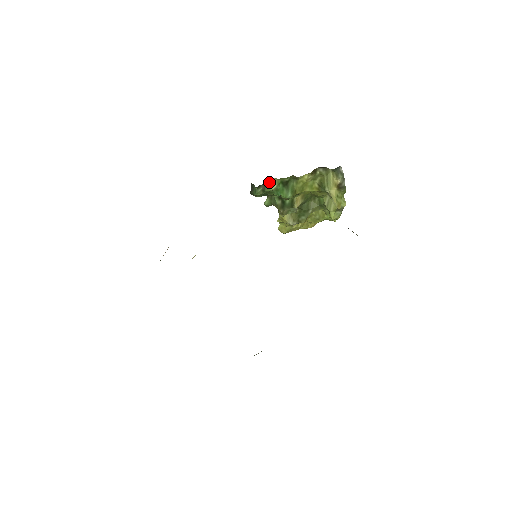
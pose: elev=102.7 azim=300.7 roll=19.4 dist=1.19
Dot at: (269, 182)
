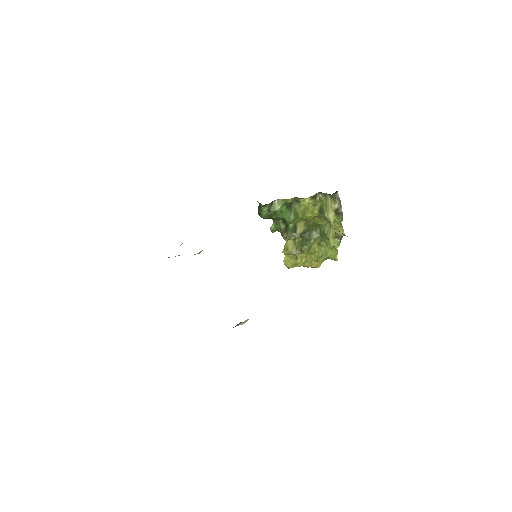
Dot at: (274, 203)
